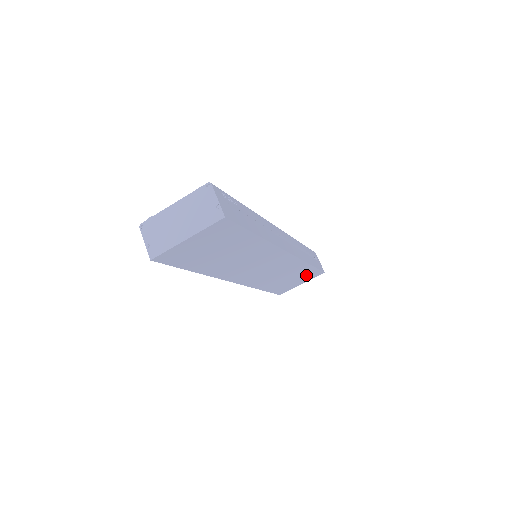
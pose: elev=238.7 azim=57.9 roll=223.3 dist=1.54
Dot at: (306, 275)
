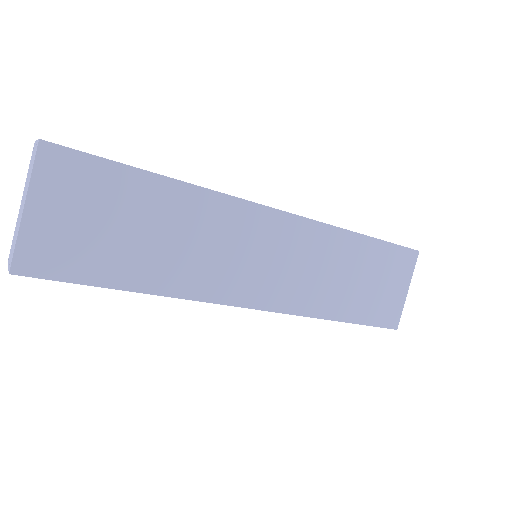
Dot at: (388, 265)
